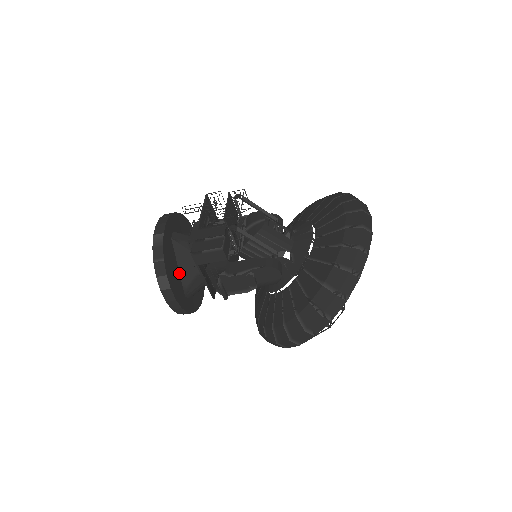
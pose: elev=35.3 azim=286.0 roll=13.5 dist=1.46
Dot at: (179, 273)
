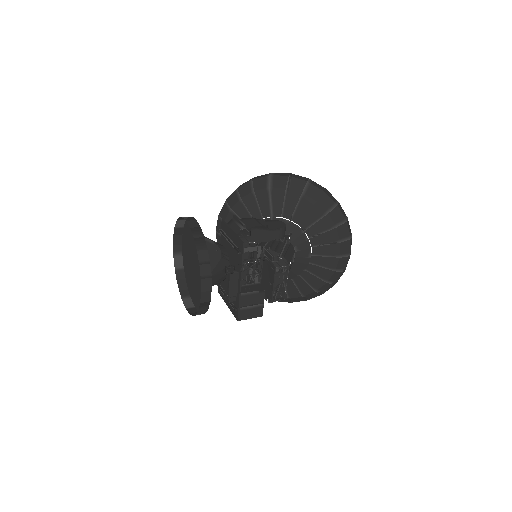
Dot at: (197, 287)
